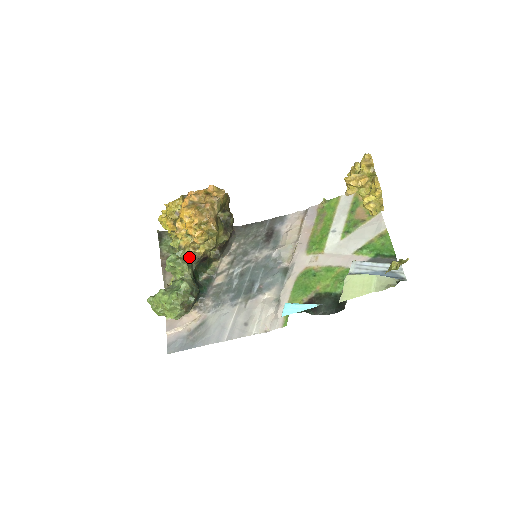
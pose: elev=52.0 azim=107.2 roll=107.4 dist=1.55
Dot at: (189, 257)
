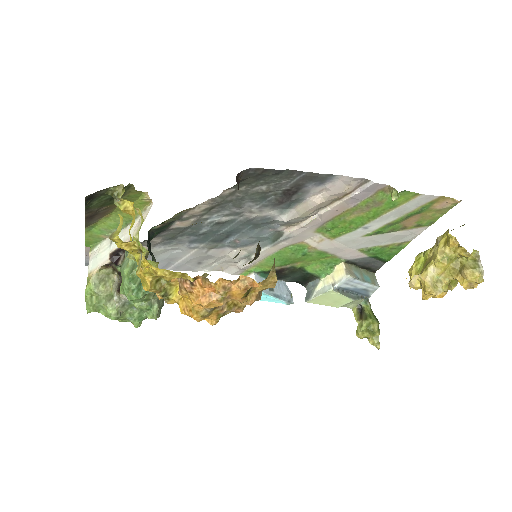
Dot at: occluded
